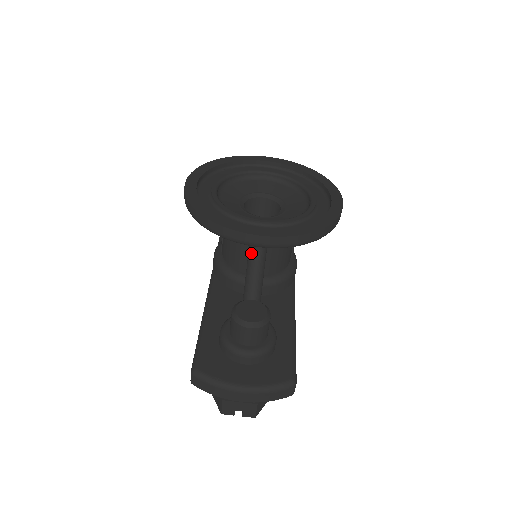
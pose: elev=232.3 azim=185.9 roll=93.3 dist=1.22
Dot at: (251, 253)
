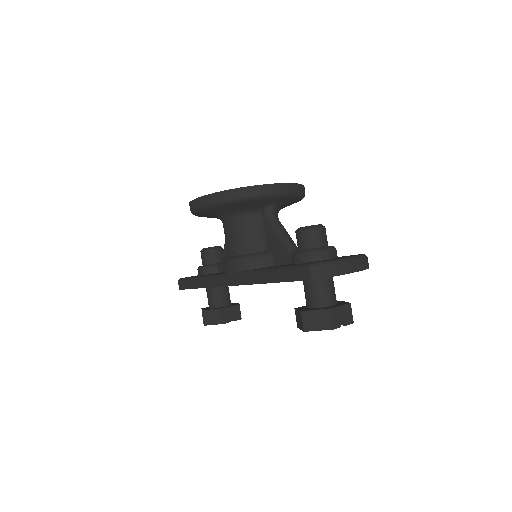
Dot at: (271, 220)
